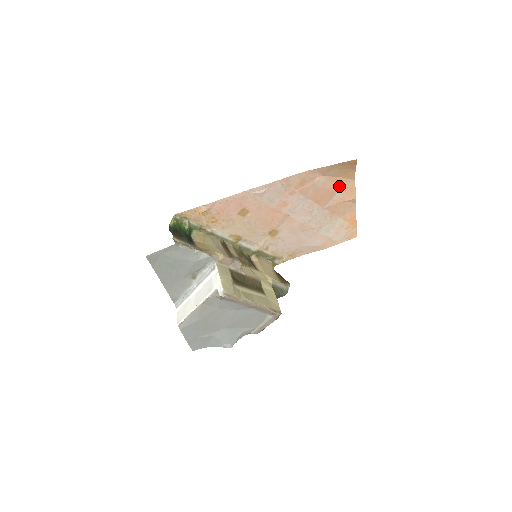
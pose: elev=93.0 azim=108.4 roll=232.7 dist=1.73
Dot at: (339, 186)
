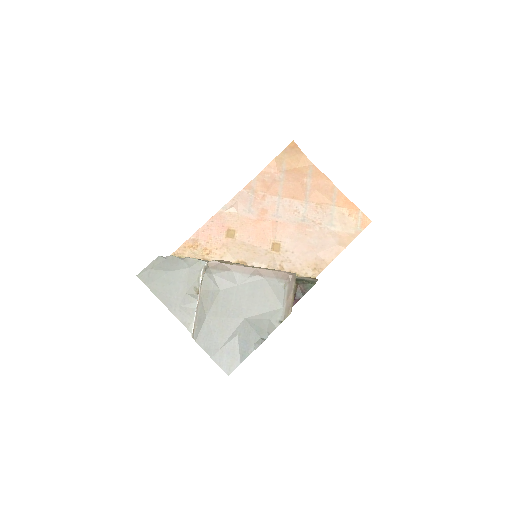
Dot at: (303, 175)
